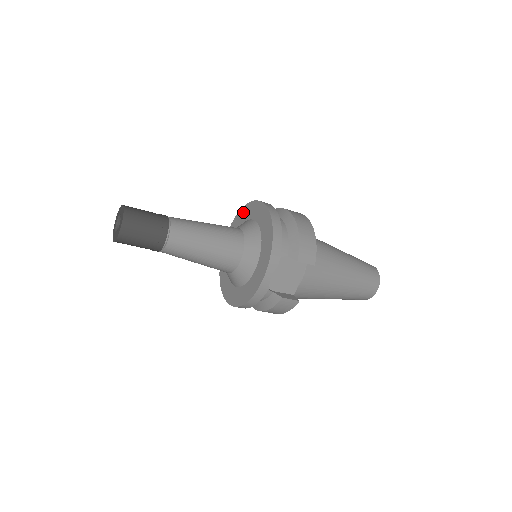
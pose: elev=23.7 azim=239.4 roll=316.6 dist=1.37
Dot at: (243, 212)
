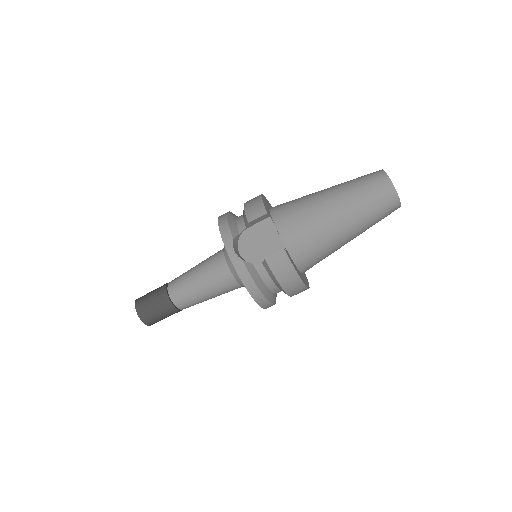
Dot at: occluded
